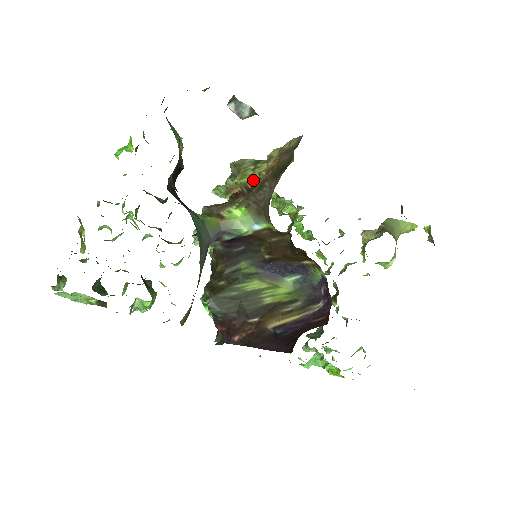
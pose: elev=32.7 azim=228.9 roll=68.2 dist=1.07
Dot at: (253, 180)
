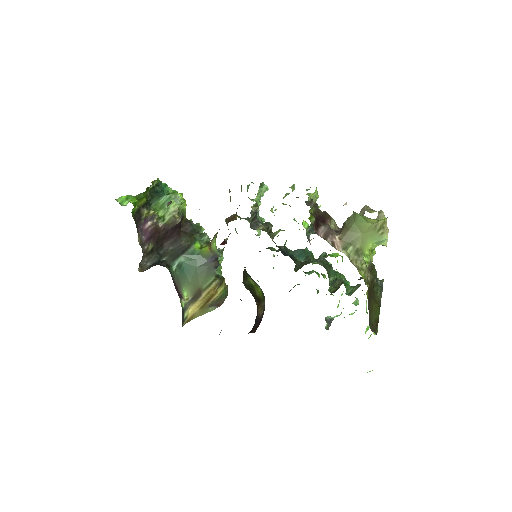
Dot at: occluded
